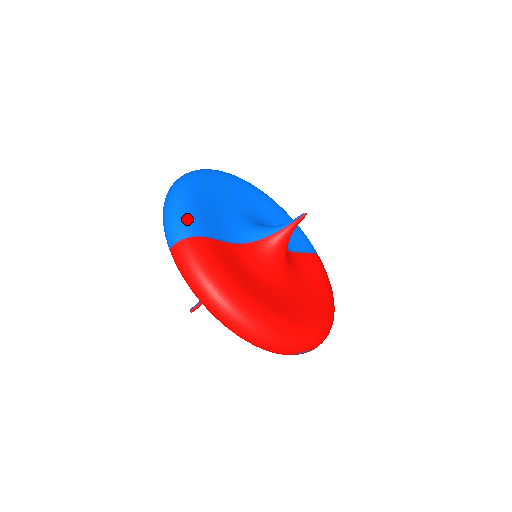
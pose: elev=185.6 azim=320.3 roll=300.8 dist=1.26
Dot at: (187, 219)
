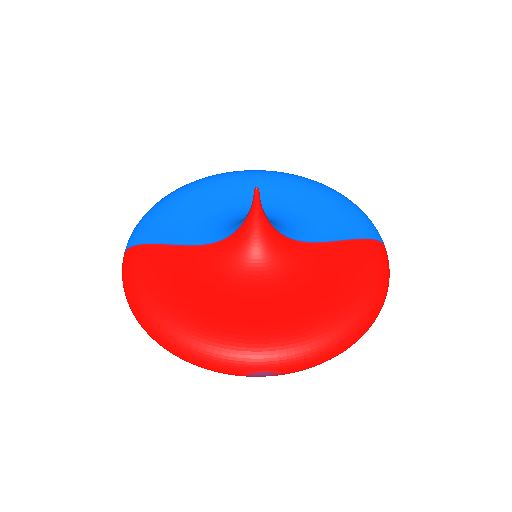
Dot at: (139, 229)
